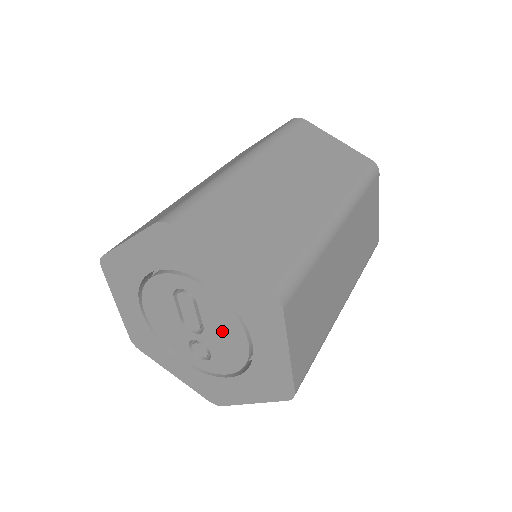
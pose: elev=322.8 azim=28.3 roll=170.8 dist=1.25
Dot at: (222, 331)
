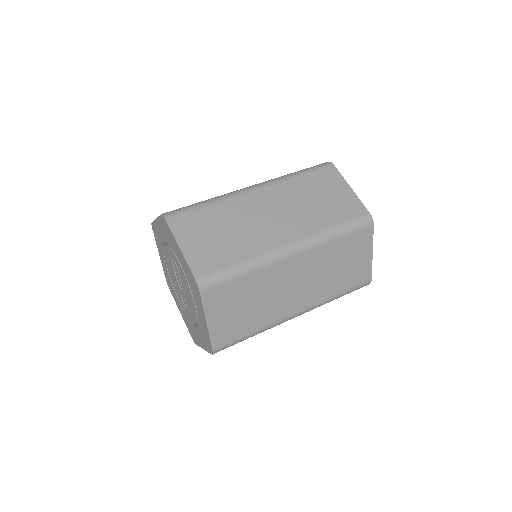
Dot at: (187, 294)
